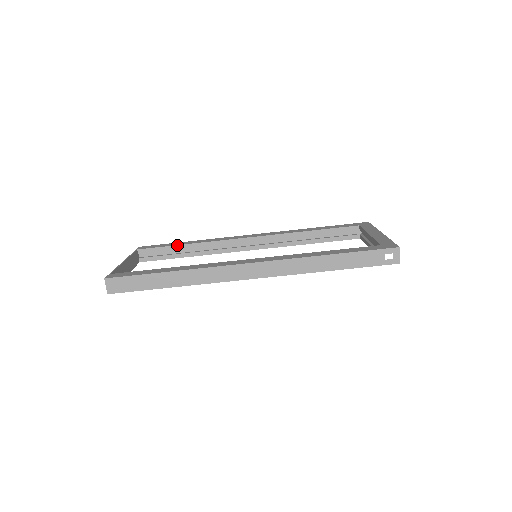
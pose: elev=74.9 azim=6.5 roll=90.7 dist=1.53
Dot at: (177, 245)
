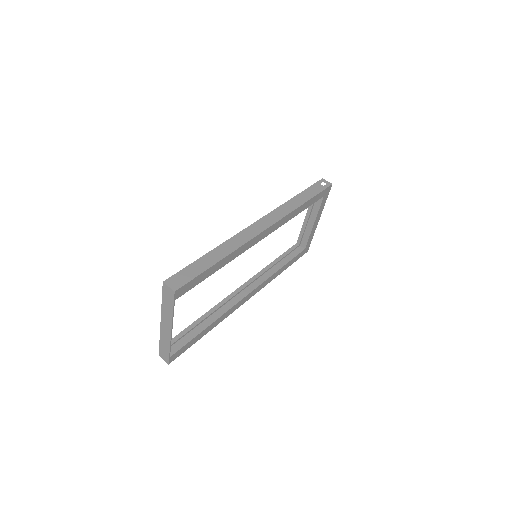
Dot at: (191, 324)
